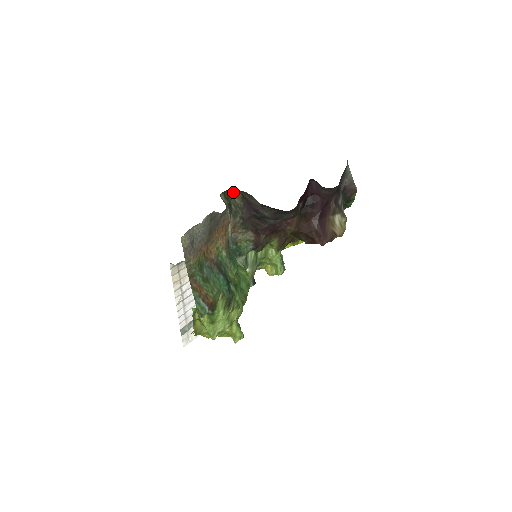
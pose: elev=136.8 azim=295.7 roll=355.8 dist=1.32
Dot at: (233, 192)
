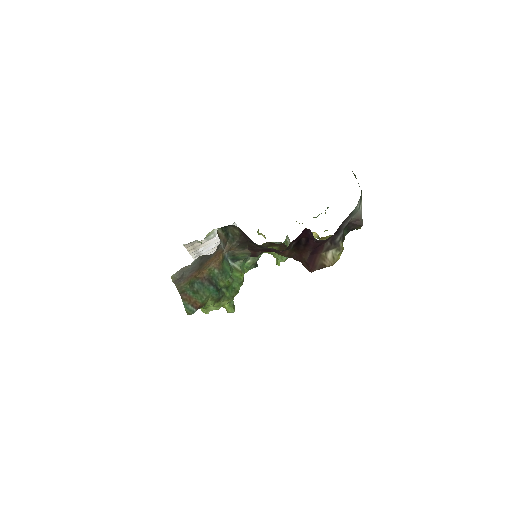
Dot at: (231, 225)
